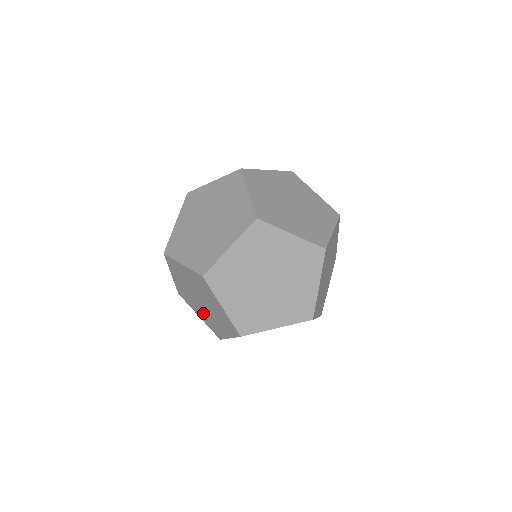
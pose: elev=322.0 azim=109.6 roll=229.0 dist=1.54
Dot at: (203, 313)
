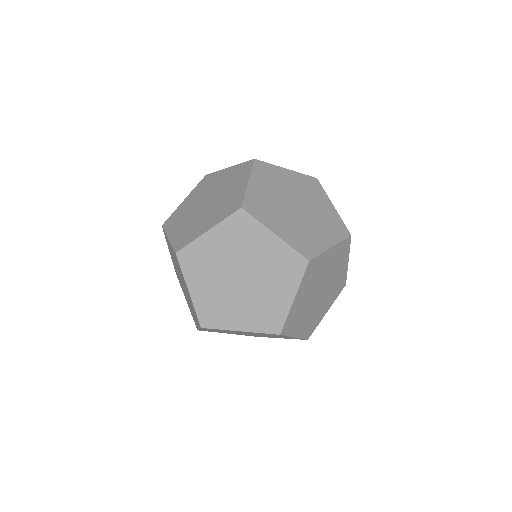
Dot at: (186, 297)
